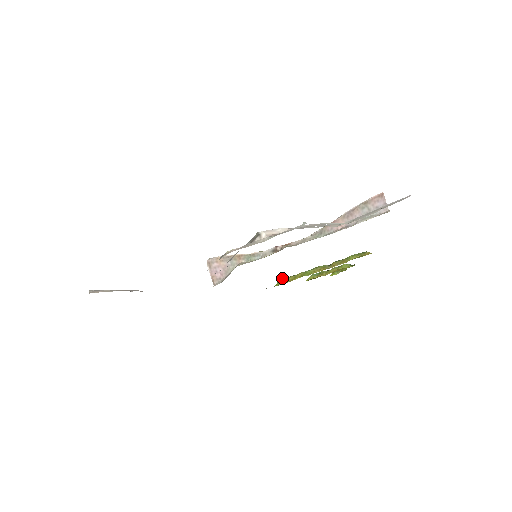
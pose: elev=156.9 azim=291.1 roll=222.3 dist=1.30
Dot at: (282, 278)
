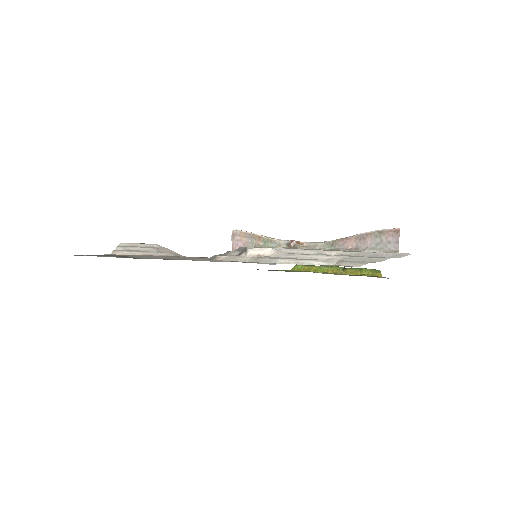
Dot at: occluded
